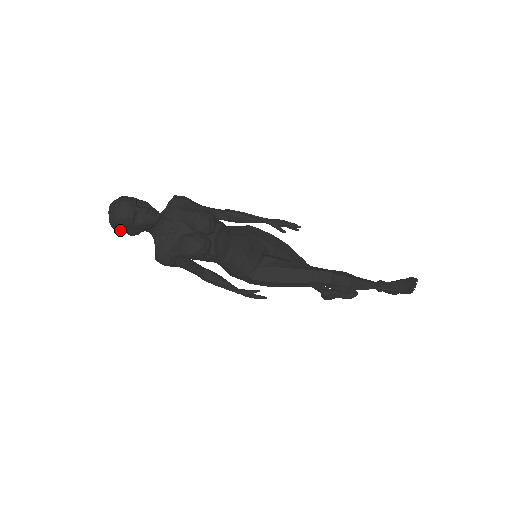
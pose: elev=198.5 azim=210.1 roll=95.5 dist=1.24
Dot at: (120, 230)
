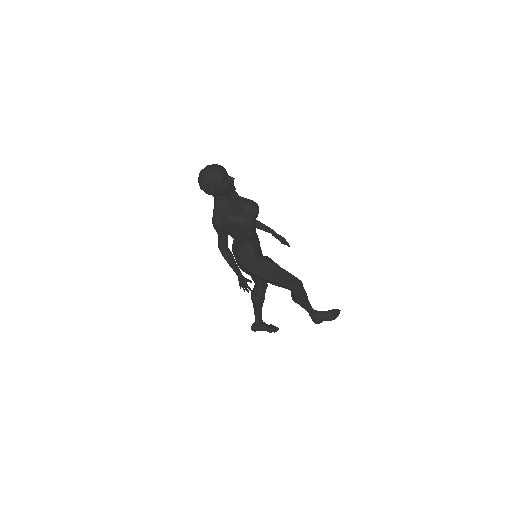
Dot at: (207, 185)
